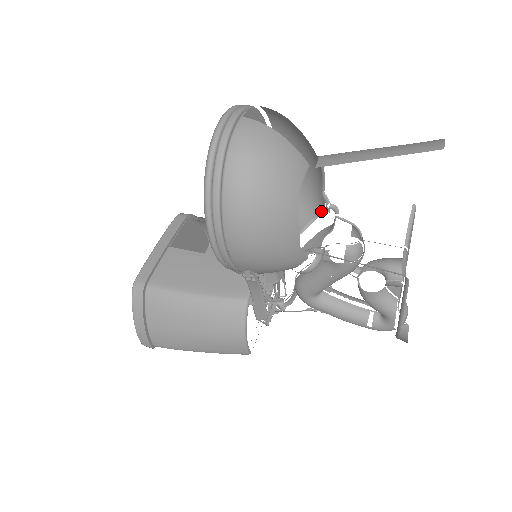
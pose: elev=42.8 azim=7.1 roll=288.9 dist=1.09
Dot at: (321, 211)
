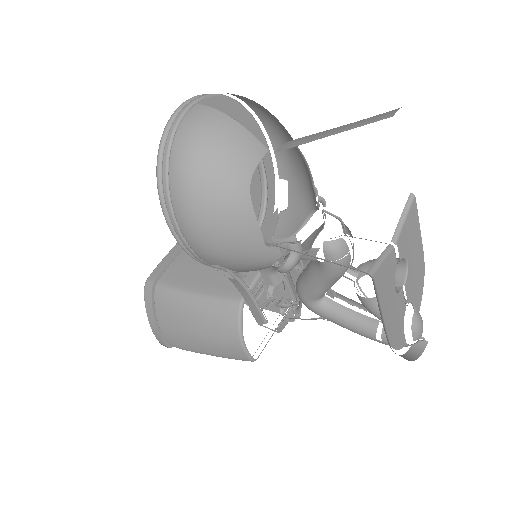
Dot at: (315, 206)
